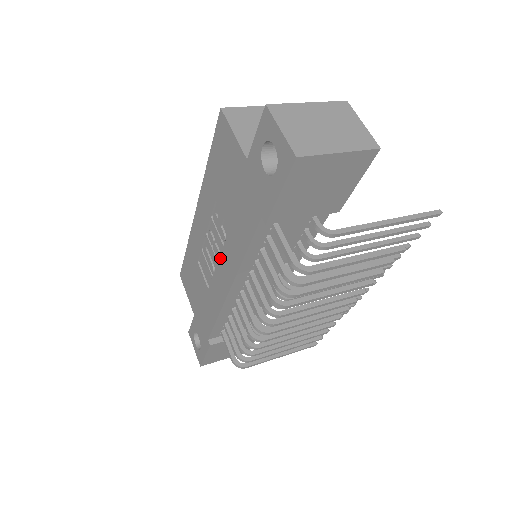
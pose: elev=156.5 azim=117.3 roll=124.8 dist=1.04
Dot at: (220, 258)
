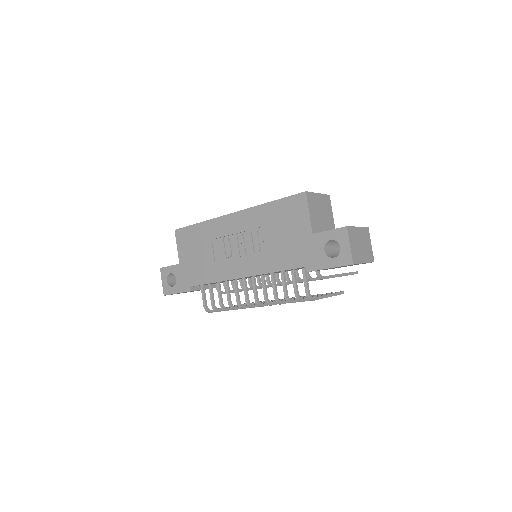
Dot at: (245, 256)
